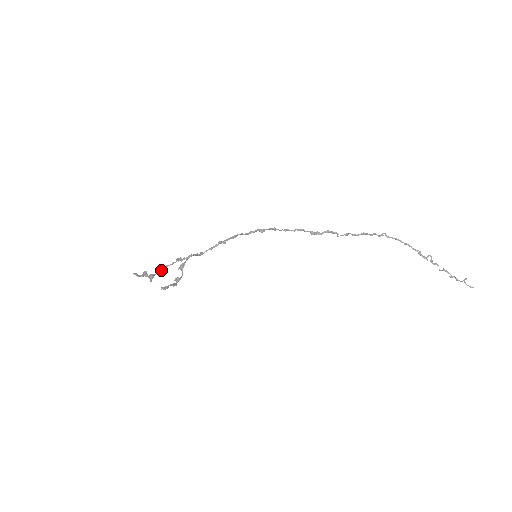
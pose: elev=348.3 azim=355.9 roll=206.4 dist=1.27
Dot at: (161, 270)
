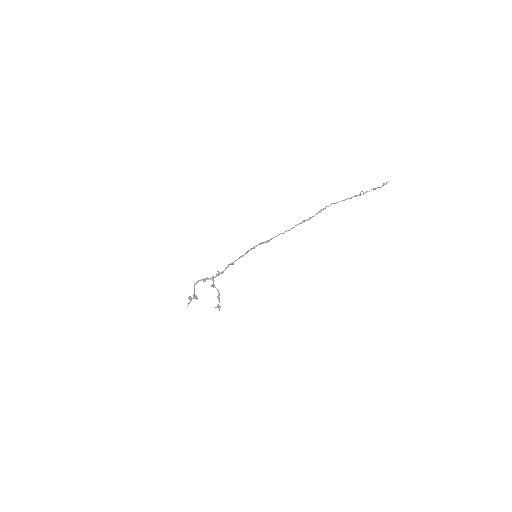
Dot at: occluded
